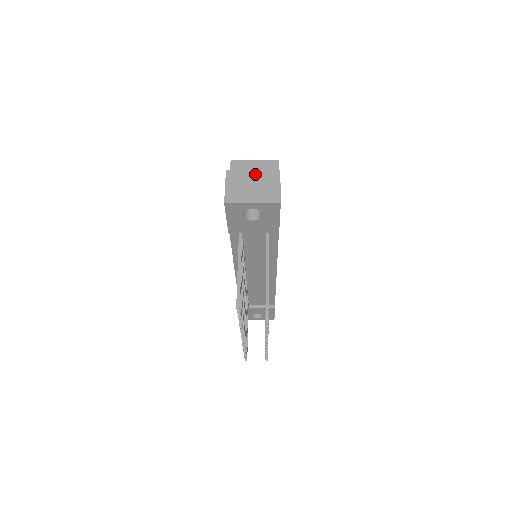
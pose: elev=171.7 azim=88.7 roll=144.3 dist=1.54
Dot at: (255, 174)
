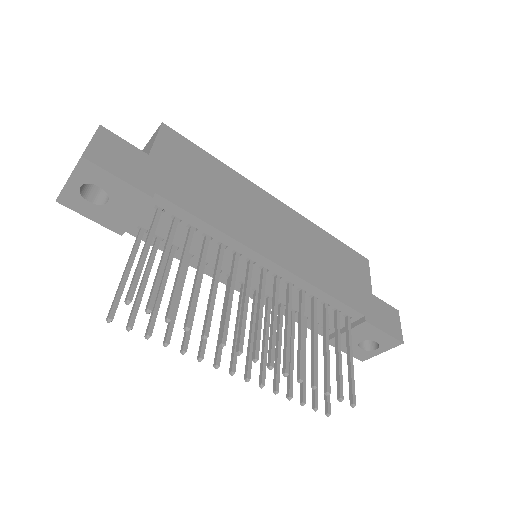
Dot at: occluded
